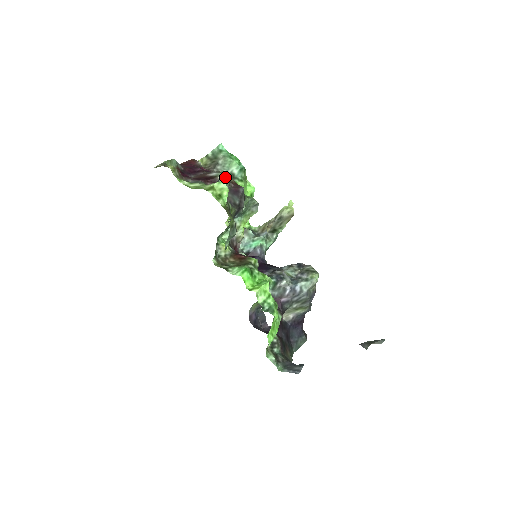
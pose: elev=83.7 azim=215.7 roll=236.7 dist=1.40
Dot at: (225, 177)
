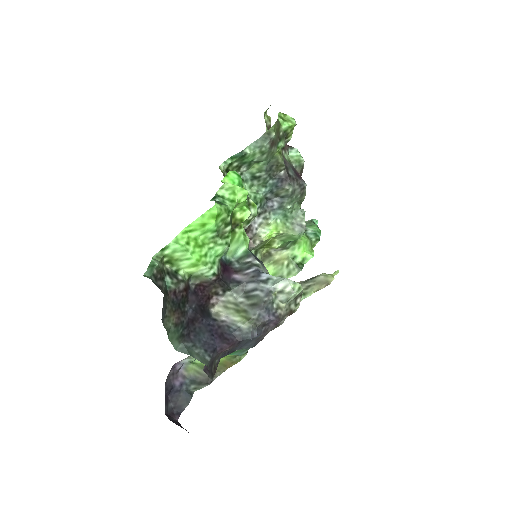
Dot at: (300, 156)
